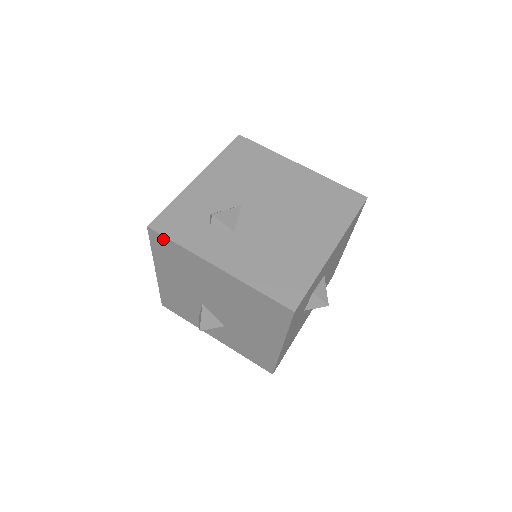
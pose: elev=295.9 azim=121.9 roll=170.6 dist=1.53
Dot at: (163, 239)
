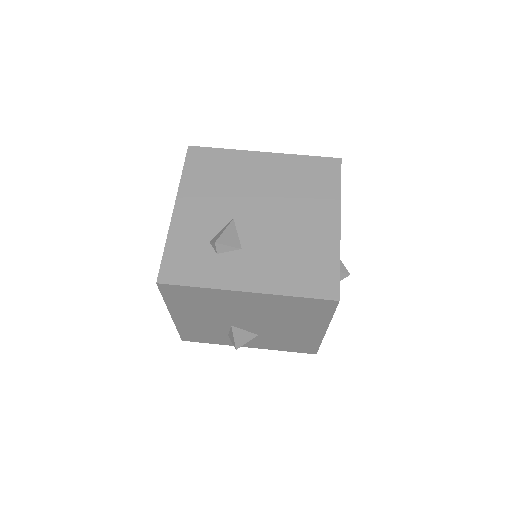
Dot at: (178, 288)
